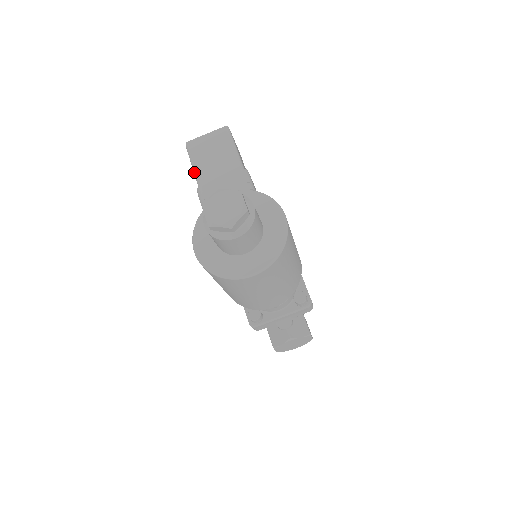
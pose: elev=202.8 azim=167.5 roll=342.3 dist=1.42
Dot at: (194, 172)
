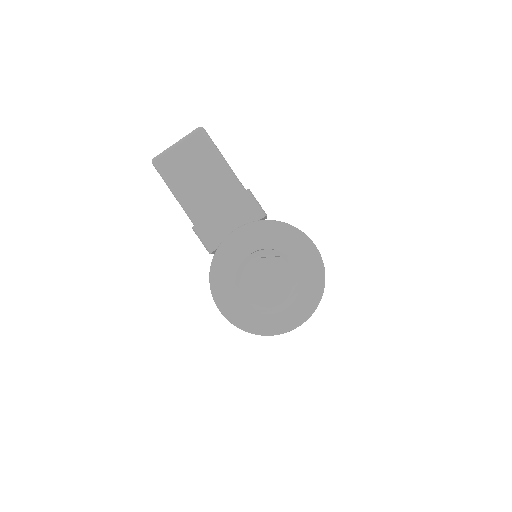
Dot at: (180, 203)
